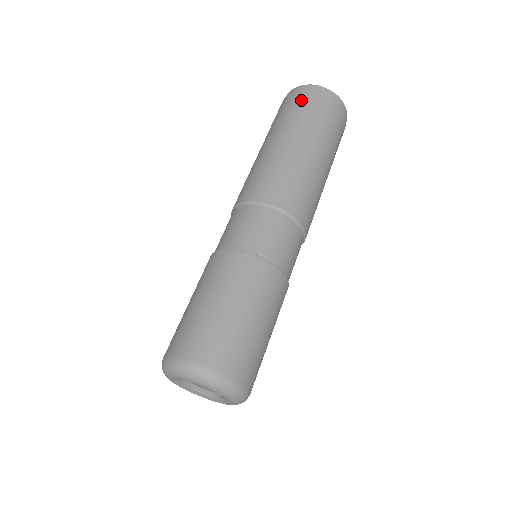
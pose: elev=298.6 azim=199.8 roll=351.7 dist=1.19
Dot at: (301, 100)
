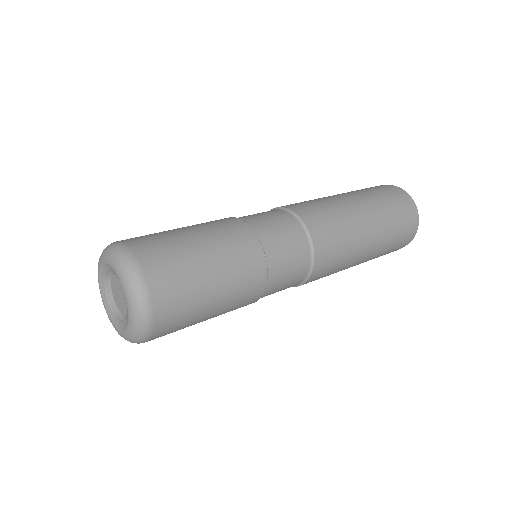
Dot at: (375, 187)
